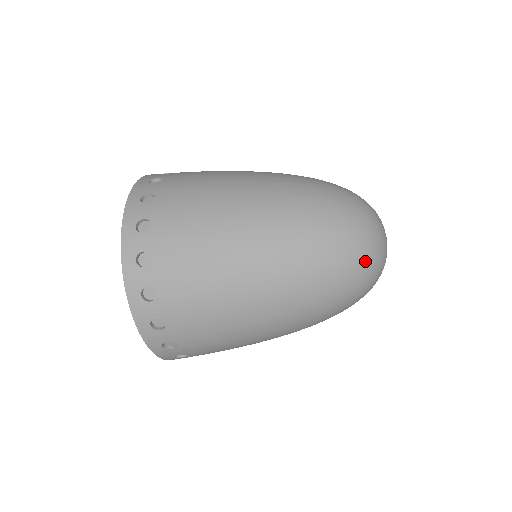
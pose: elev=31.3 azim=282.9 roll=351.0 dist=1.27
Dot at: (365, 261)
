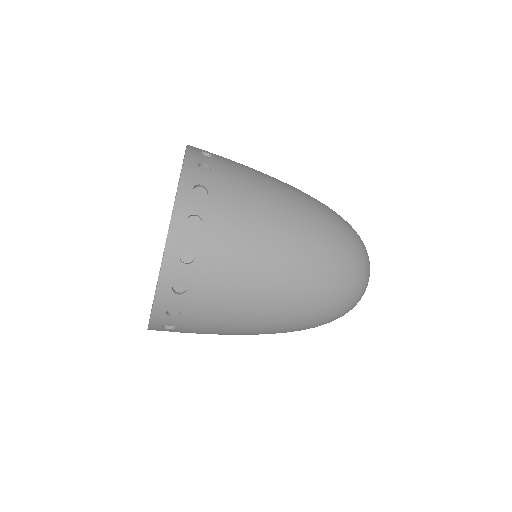
Dot at: (363, 275)
